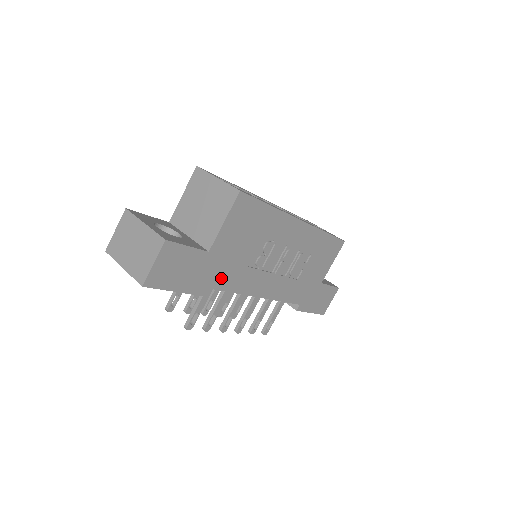
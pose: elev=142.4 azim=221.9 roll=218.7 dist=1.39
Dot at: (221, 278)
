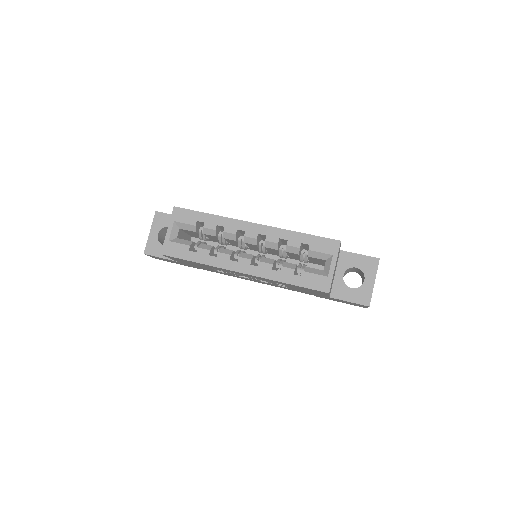
Dot at: occluded
